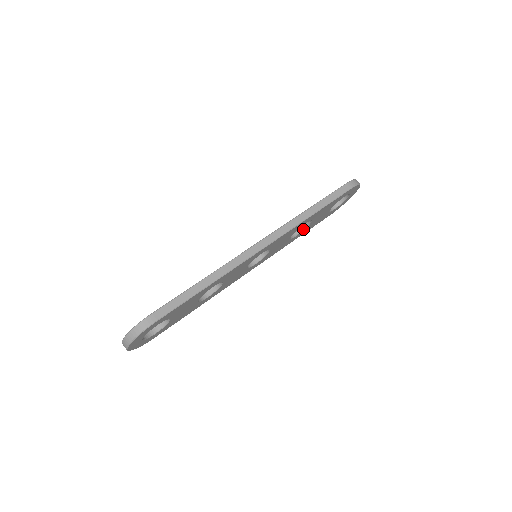
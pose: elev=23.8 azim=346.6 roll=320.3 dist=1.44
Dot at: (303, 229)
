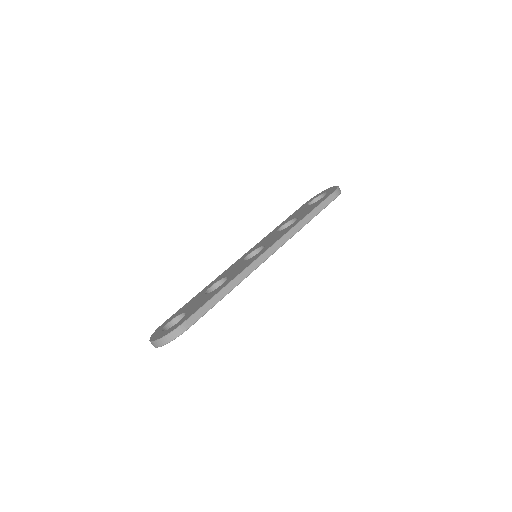
Dot at: occluded
